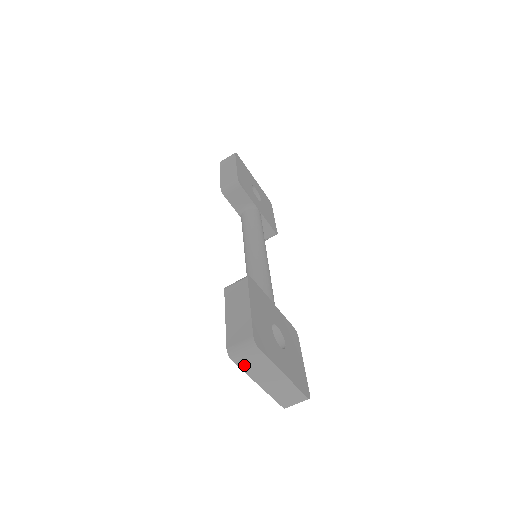
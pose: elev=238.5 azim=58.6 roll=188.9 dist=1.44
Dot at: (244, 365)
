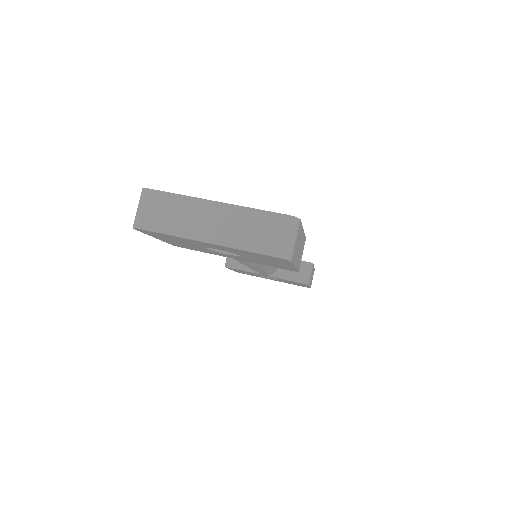
Dot at: (158, 225)
